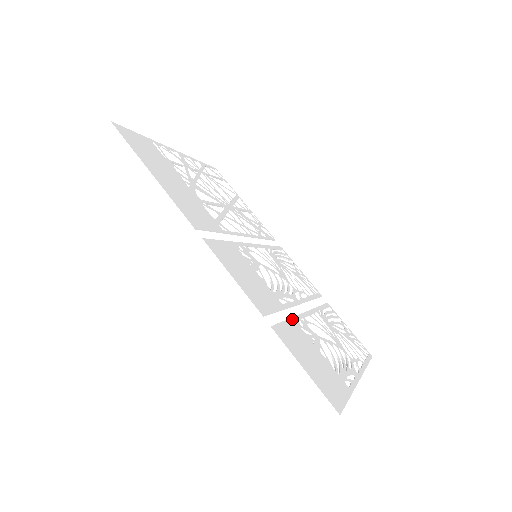
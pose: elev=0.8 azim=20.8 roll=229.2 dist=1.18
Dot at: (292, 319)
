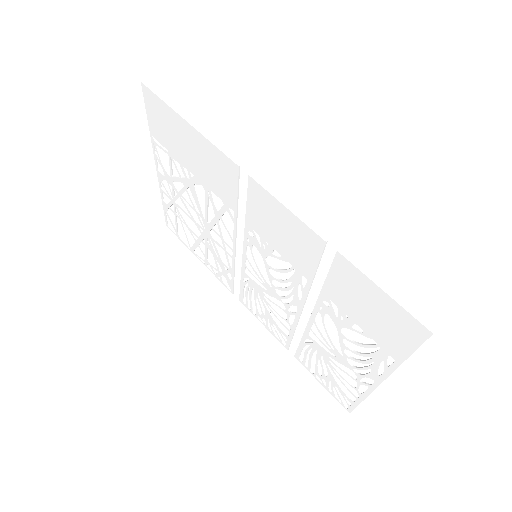
Dot at: (324, 289)
